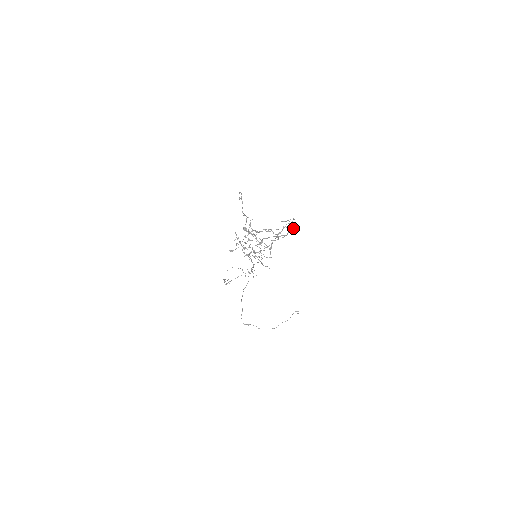
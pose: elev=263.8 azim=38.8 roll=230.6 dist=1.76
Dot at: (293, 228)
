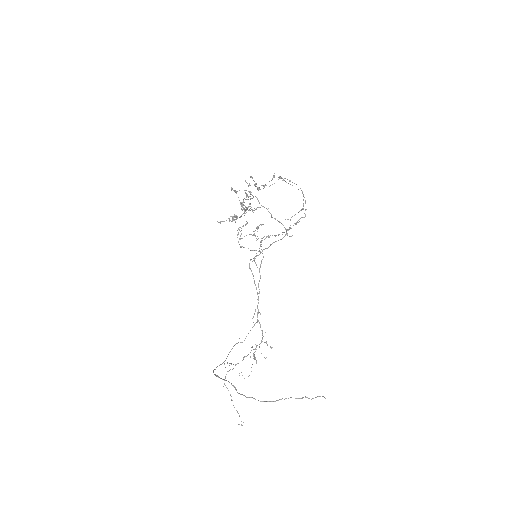
Dot at: (302, 209)
